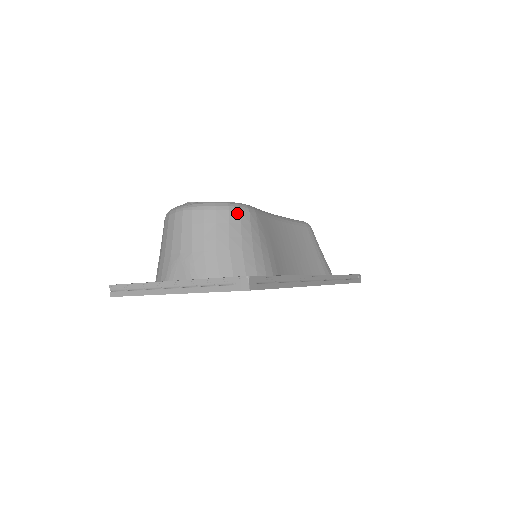
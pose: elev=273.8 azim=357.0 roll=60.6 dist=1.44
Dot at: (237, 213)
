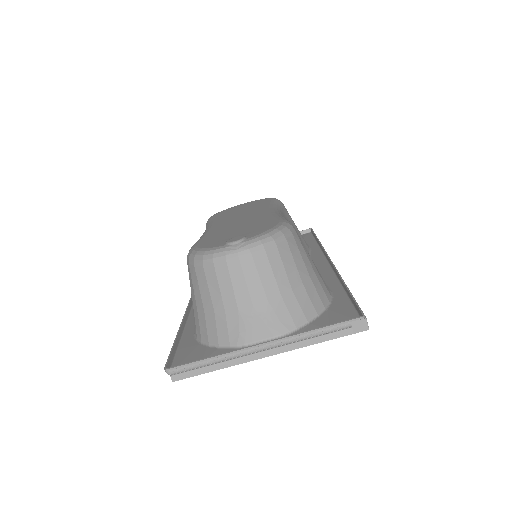
Dot at: (292, 238)
